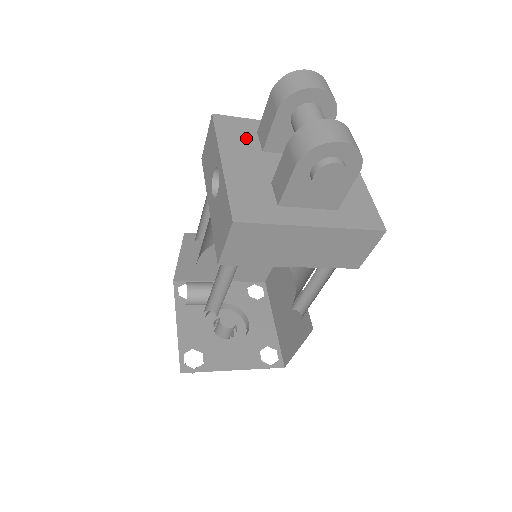
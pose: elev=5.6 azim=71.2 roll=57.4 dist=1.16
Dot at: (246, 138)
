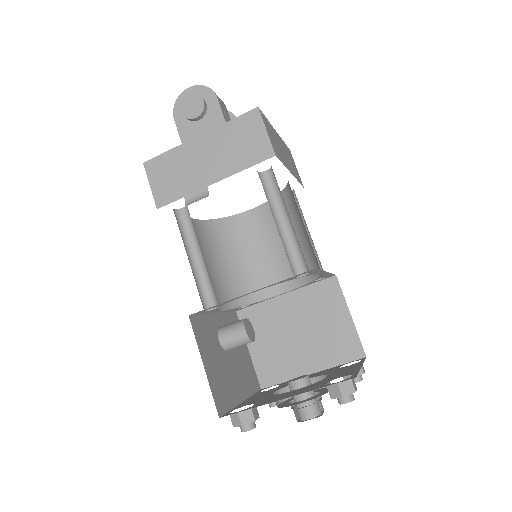
Dot at: occluded
